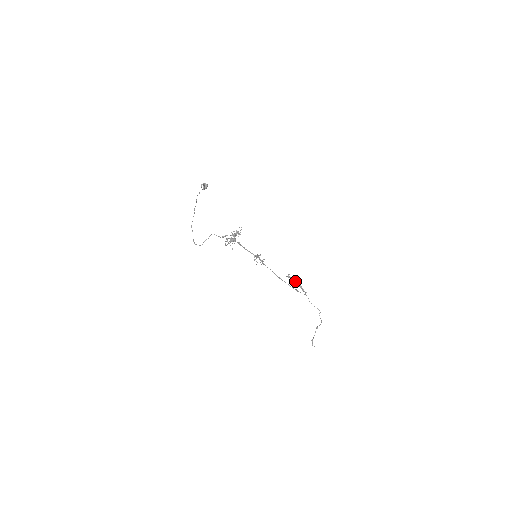
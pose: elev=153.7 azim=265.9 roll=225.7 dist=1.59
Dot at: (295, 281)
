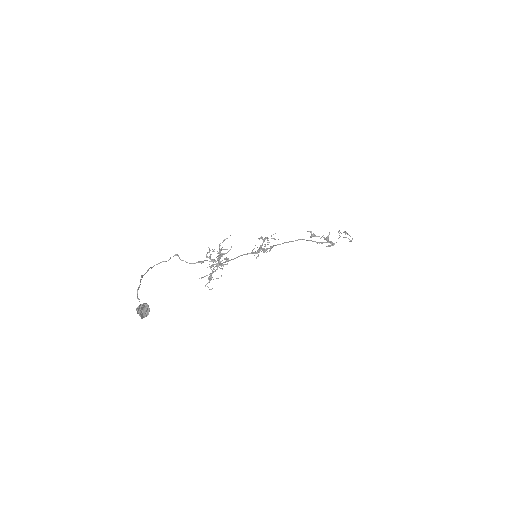
Dot at: (320, 238)
